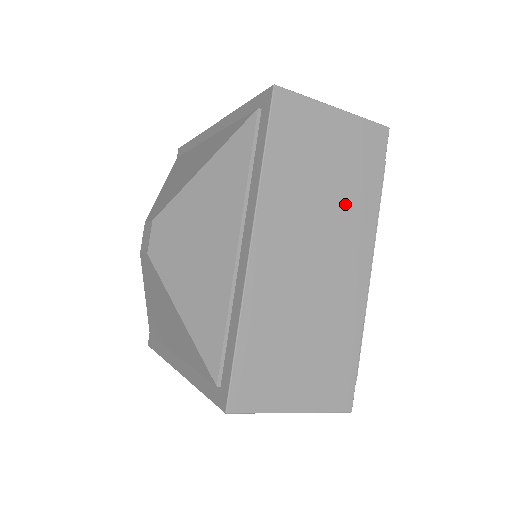
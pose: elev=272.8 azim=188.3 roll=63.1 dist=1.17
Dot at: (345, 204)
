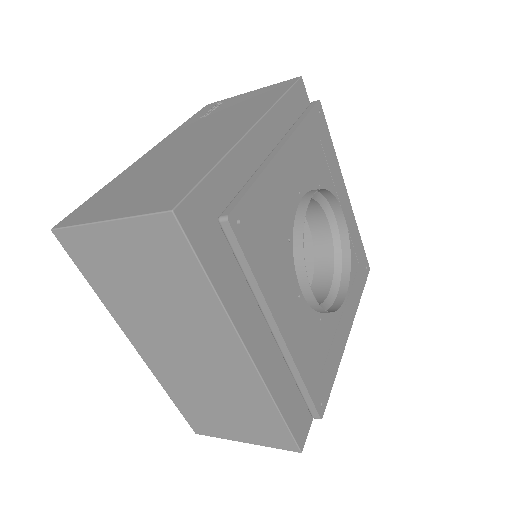
Dot at: (181, 306)
